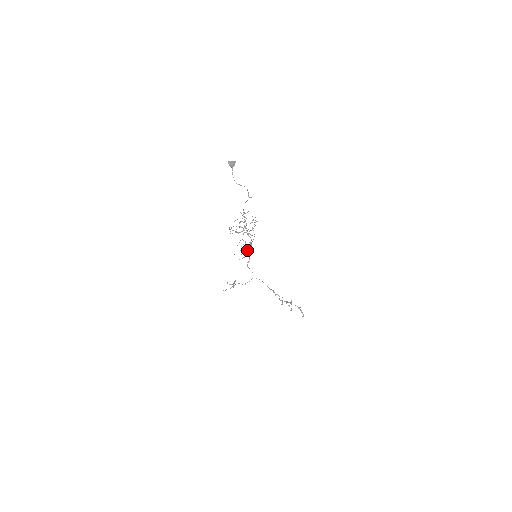
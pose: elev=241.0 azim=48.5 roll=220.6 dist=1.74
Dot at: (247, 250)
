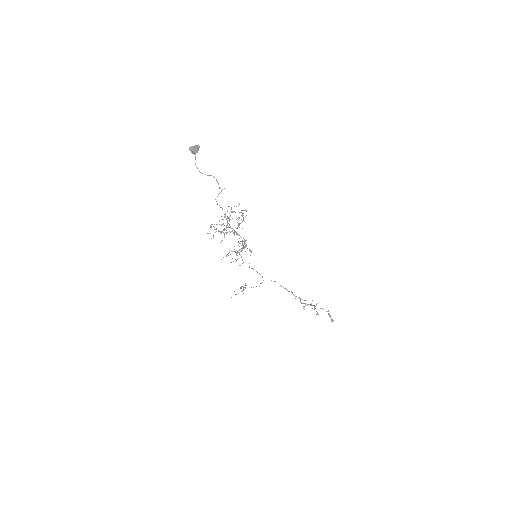
Dot at: occluded
